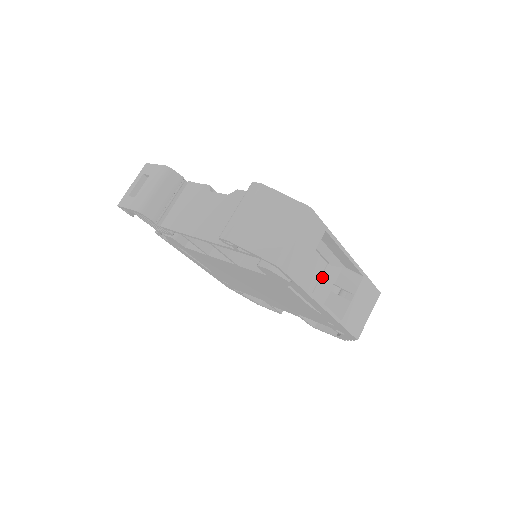
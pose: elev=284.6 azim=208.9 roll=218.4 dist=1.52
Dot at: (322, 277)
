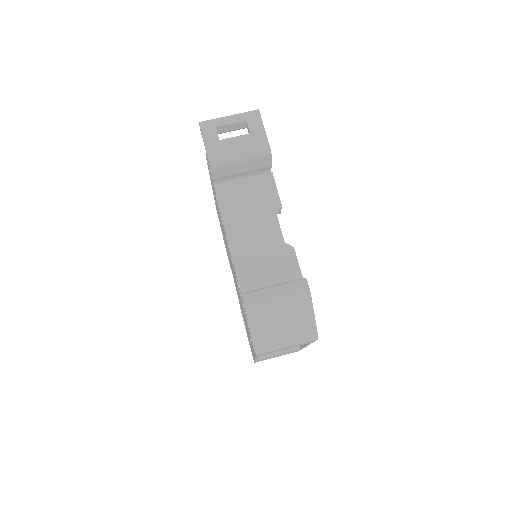
Dot at: occluded
